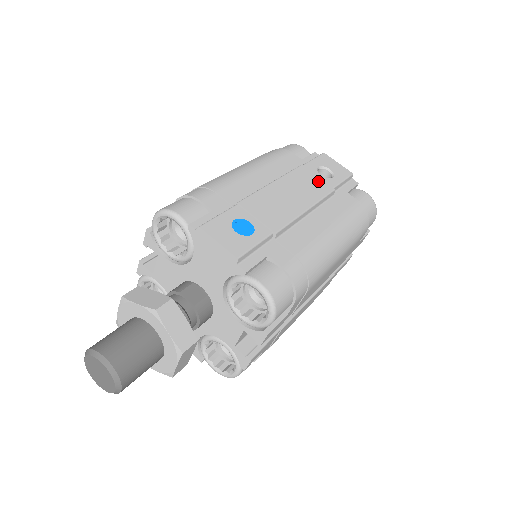
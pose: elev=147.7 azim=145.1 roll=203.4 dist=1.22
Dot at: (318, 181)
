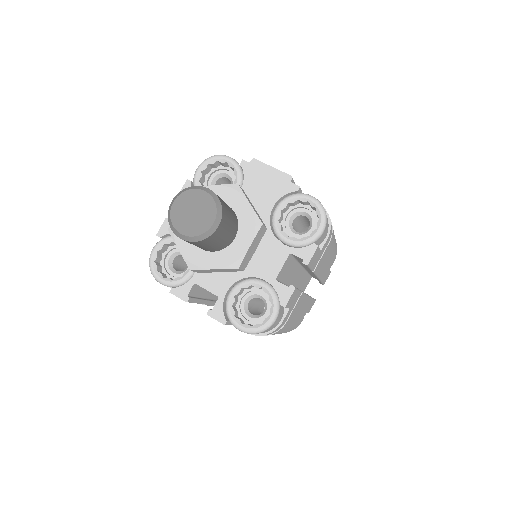
Dot at: occluded
